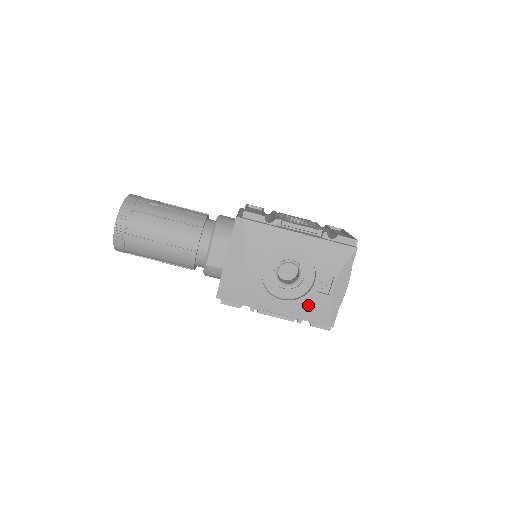
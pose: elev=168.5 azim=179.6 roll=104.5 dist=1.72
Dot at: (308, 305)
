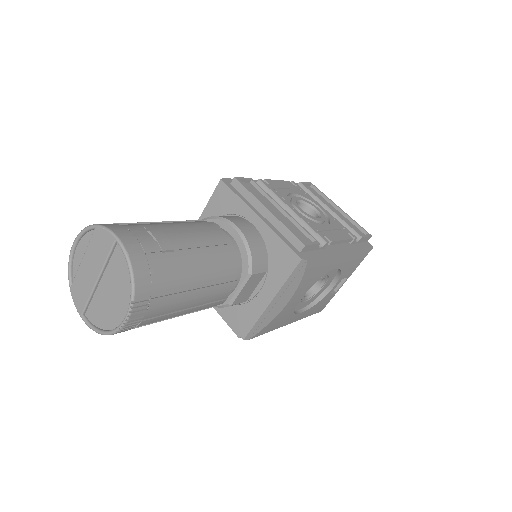
Dot at: (317, 307)
